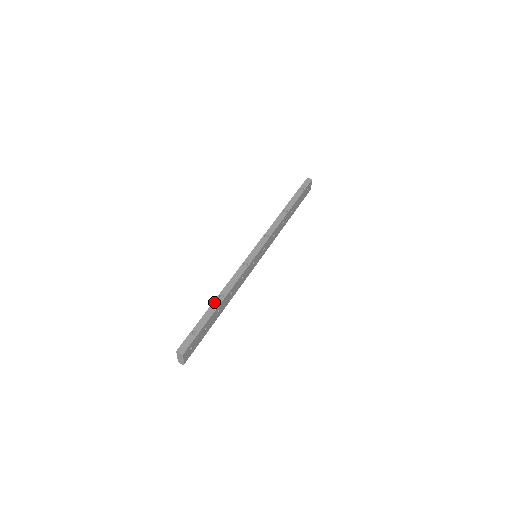
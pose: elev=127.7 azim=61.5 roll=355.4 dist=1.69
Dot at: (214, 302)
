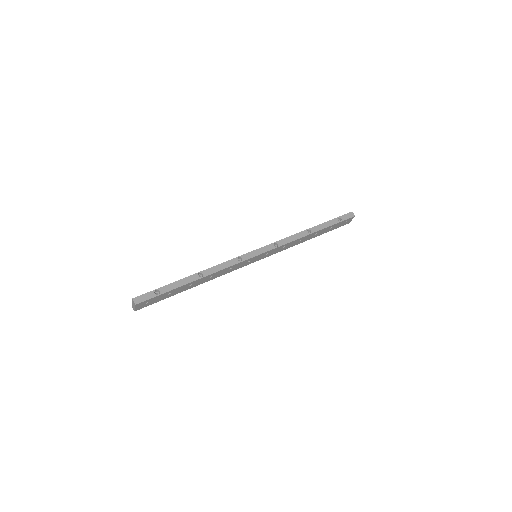
Dot at: (191, 276)
